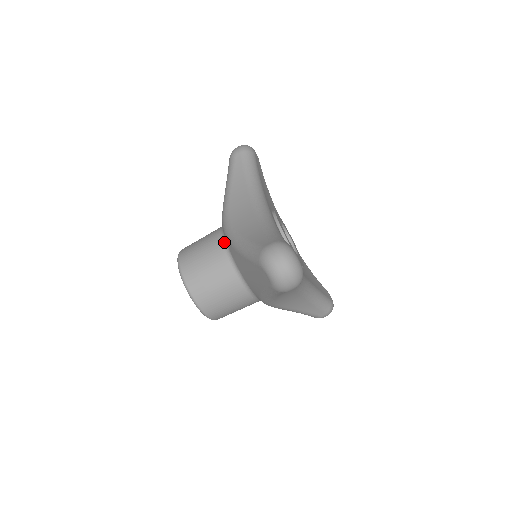
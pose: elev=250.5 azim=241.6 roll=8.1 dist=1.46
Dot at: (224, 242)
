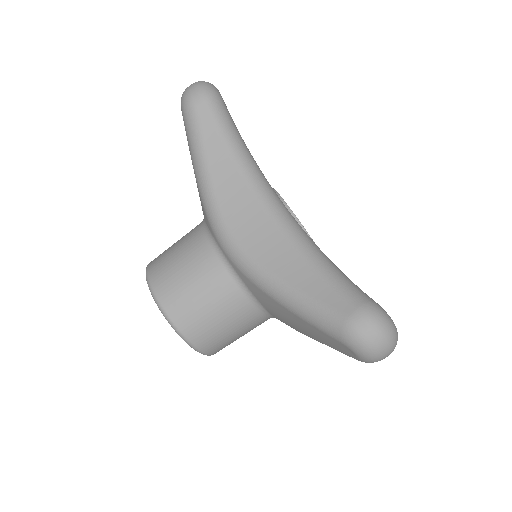
Dot at: (229, 269)
